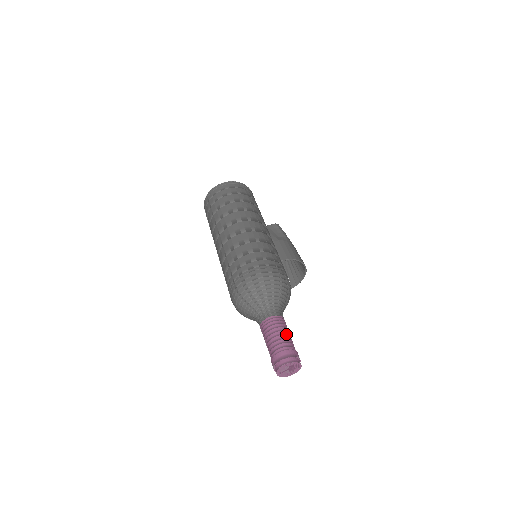
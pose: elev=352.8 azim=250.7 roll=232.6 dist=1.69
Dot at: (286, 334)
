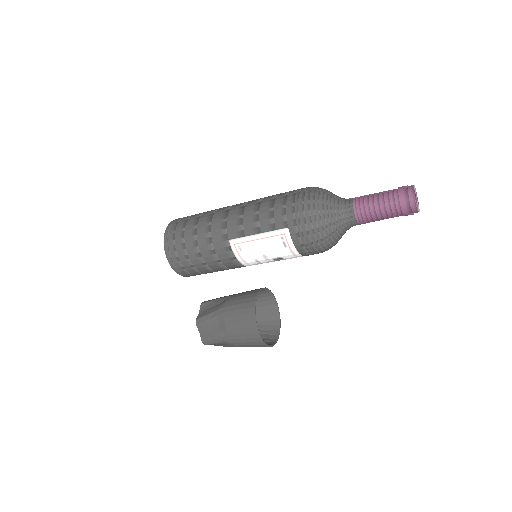
Dot at: occluded
